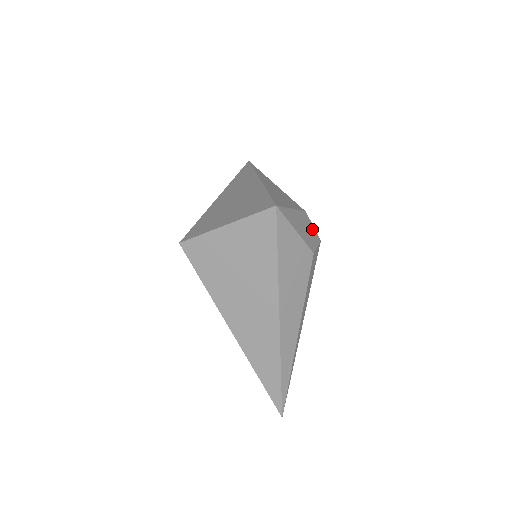
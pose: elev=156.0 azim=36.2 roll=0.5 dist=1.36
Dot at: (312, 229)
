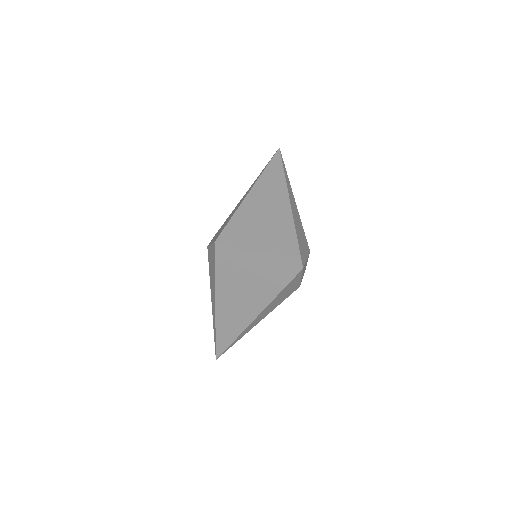
Dot at: occluded
